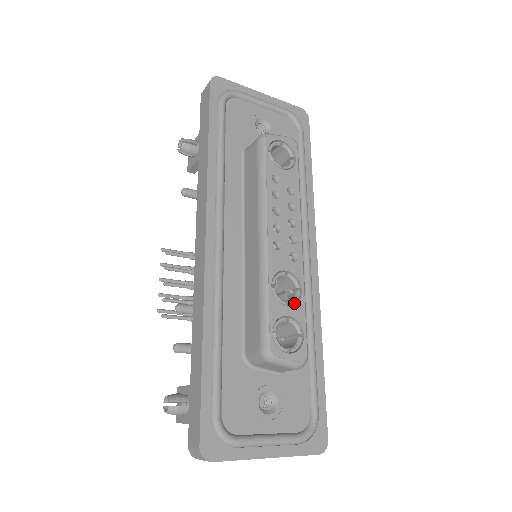
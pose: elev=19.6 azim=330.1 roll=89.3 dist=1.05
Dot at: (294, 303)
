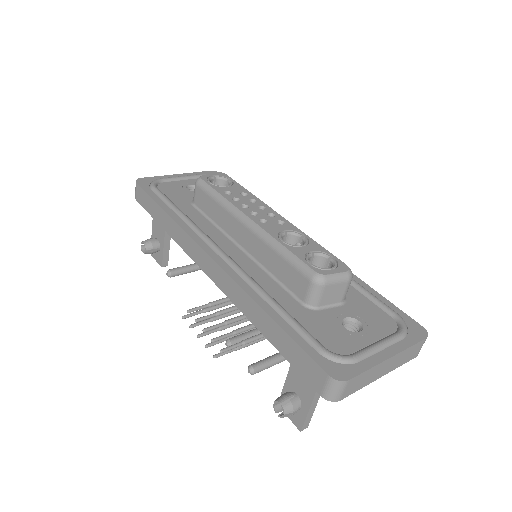
Dot at: occluded
